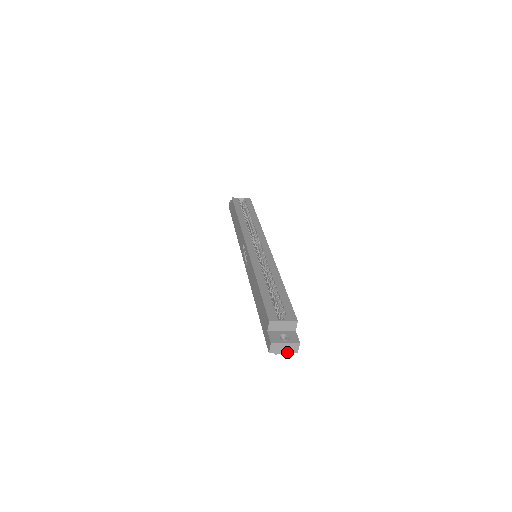
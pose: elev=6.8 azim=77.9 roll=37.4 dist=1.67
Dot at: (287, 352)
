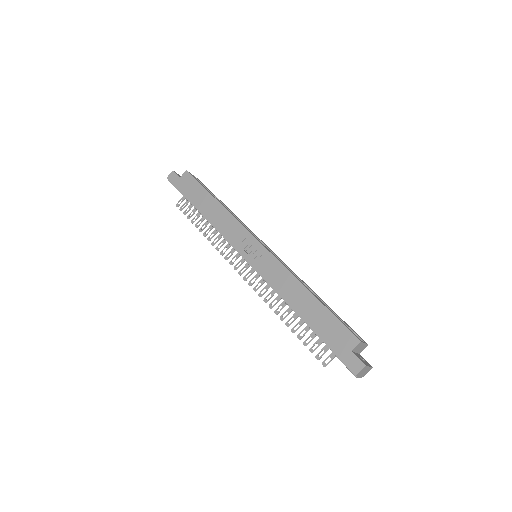
Dot at: (361, 376)
